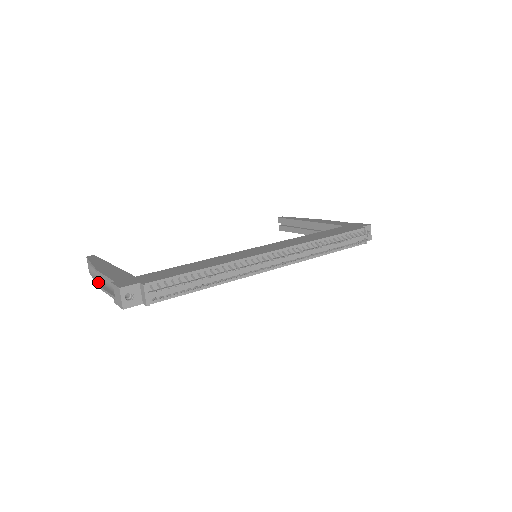
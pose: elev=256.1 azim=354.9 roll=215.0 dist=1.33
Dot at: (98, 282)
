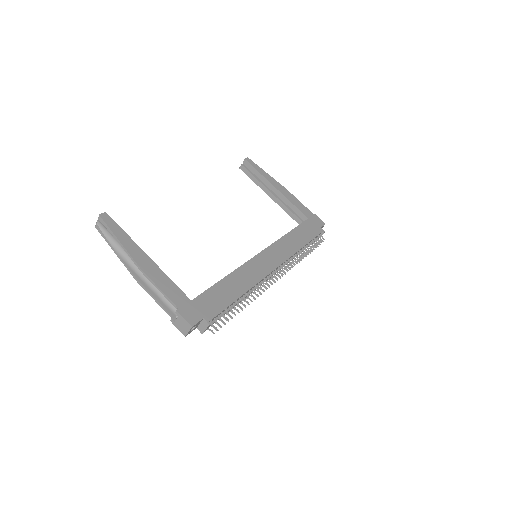
Dot at: (128, 267)
